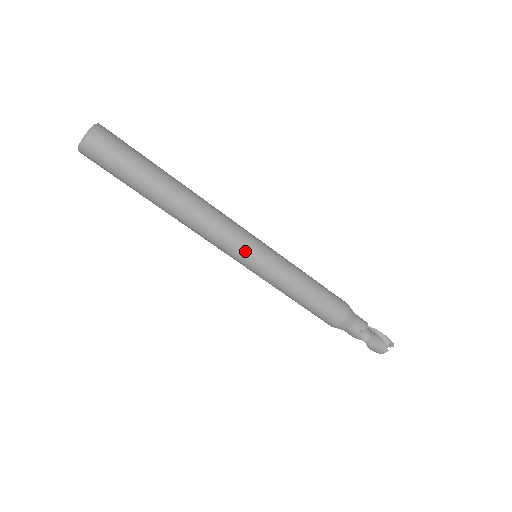
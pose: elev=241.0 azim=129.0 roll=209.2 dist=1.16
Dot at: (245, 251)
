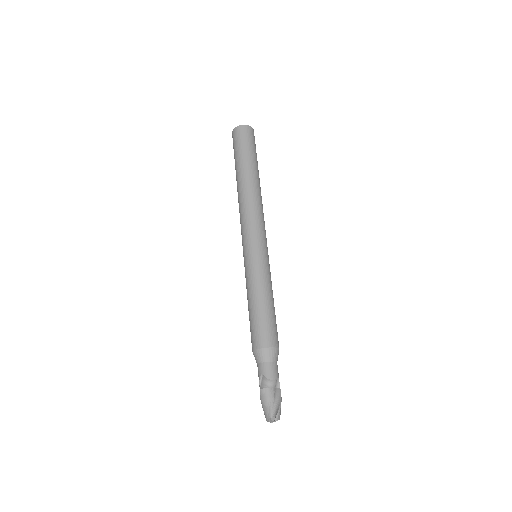
Dot at: (246, 241)
